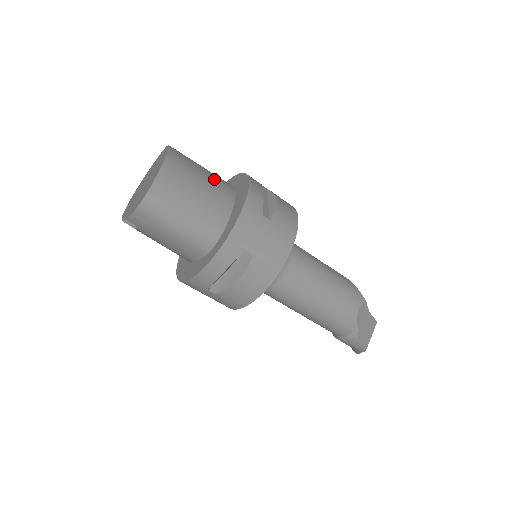
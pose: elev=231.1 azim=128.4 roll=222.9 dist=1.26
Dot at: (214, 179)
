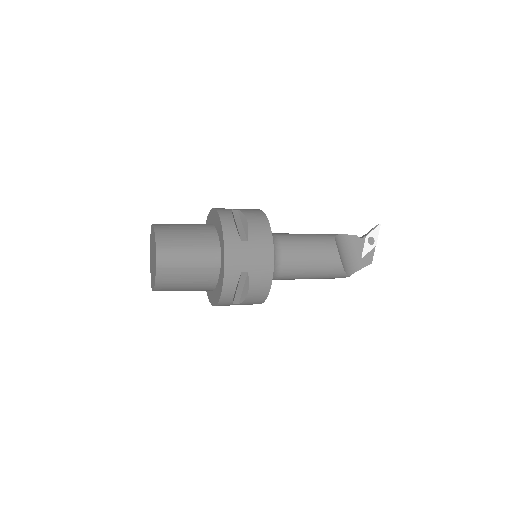
Dot at: (198, 277)
